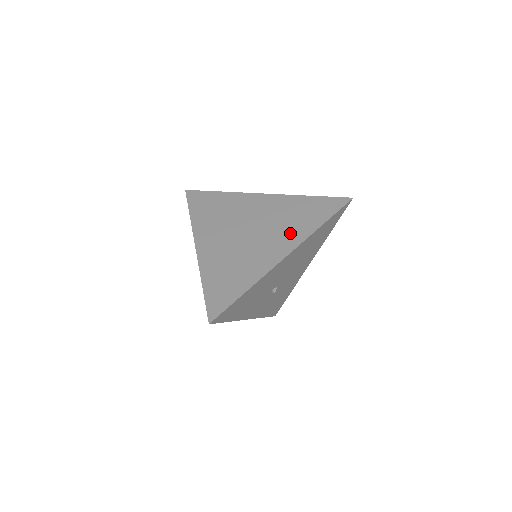
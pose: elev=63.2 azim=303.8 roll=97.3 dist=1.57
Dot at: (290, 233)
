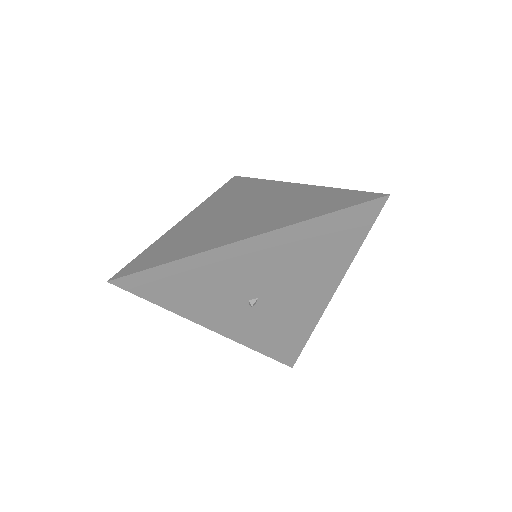
Dot at: (277, 218)
